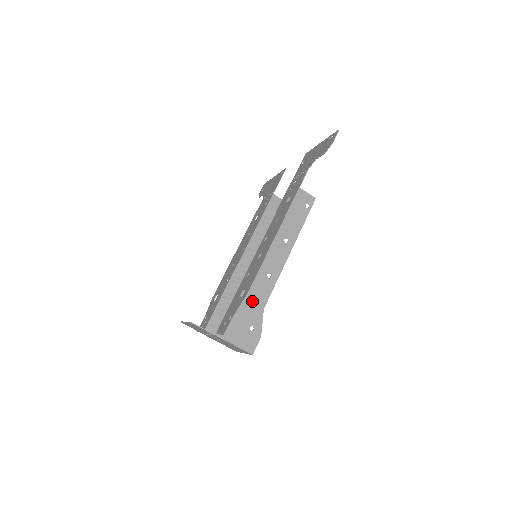
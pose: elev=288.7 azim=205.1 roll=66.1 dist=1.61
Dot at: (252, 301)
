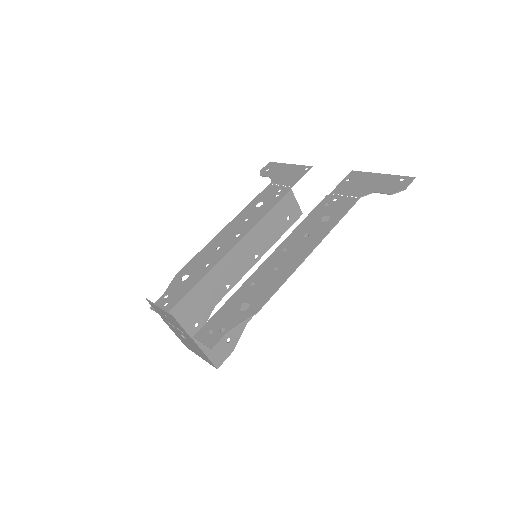
Dot at: occluded
